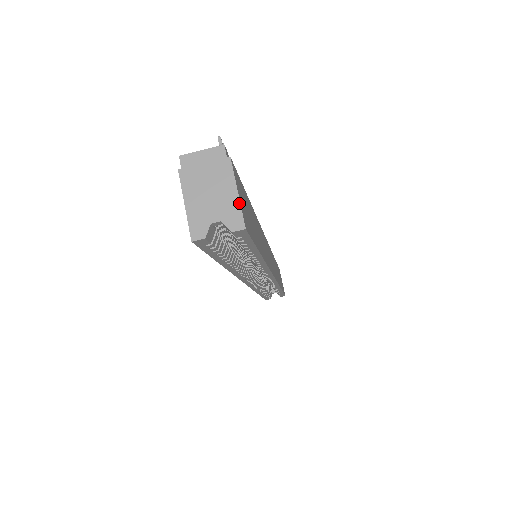
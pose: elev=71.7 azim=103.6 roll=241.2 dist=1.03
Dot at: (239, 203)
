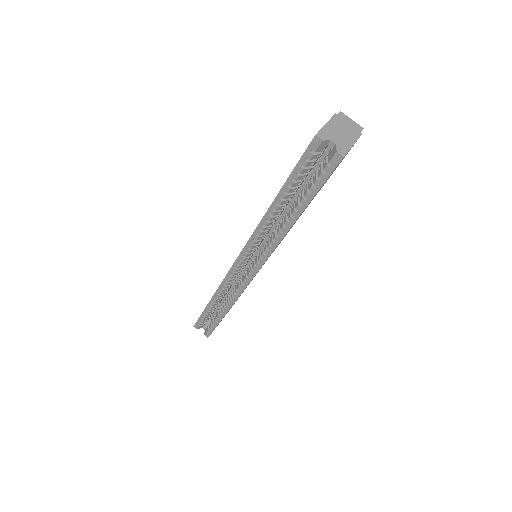
Dot at: (350, 148)
